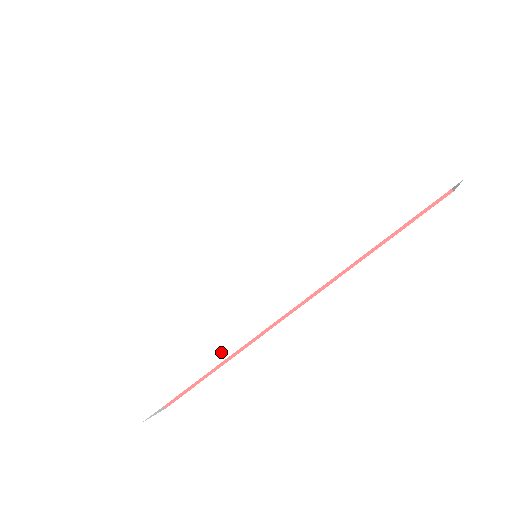
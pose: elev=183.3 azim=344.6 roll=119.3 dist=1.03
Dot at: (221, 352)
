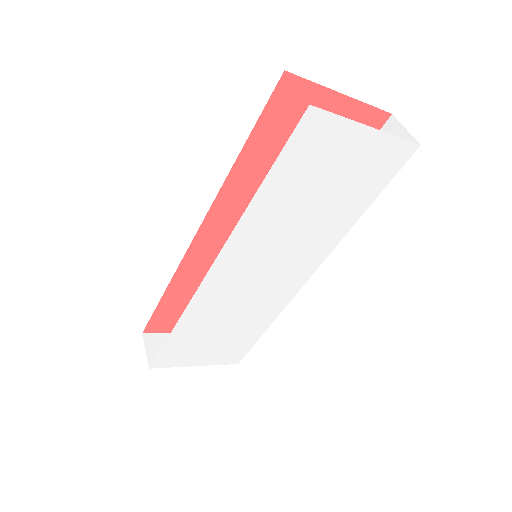
Dot at: (272, 317)
